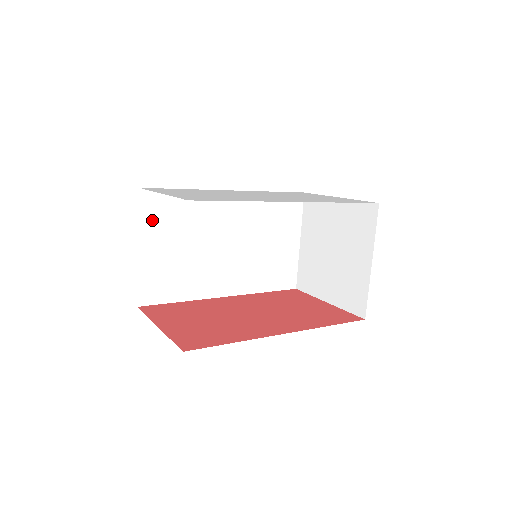
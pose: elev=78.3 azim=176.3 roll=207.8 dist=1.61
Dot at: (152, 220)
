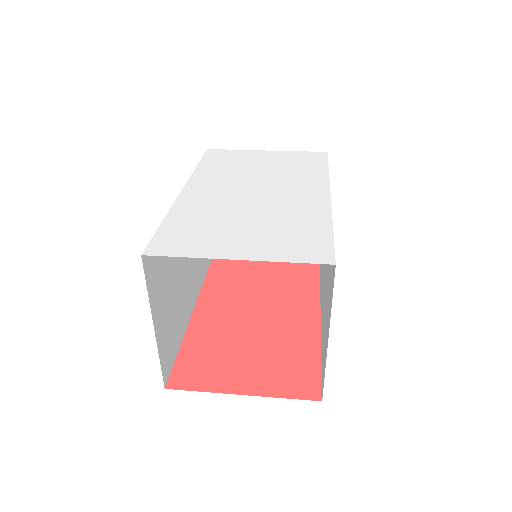
Dot at: (154, 284)
